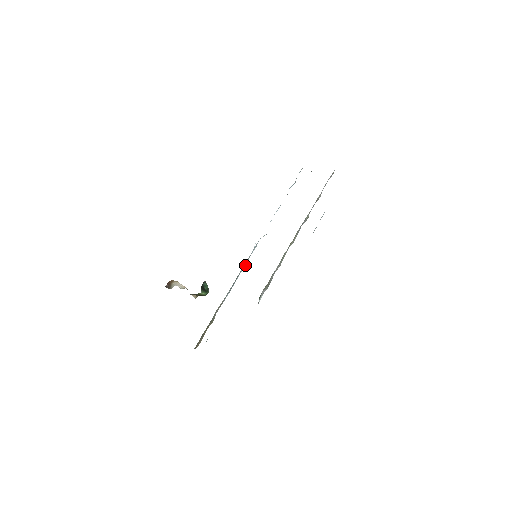
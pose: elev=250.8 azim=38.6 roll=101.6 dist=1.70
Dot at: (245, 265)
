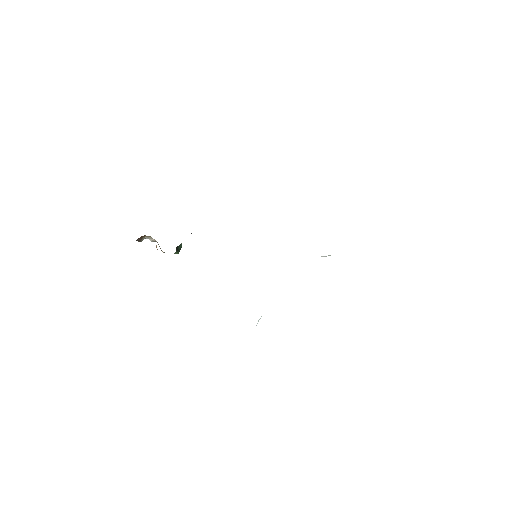
Dot at: occluded
